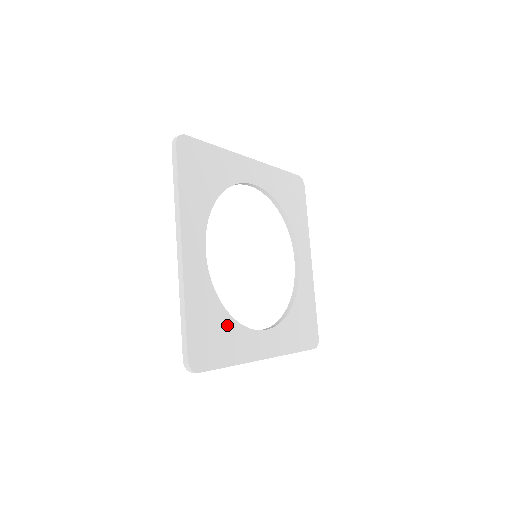
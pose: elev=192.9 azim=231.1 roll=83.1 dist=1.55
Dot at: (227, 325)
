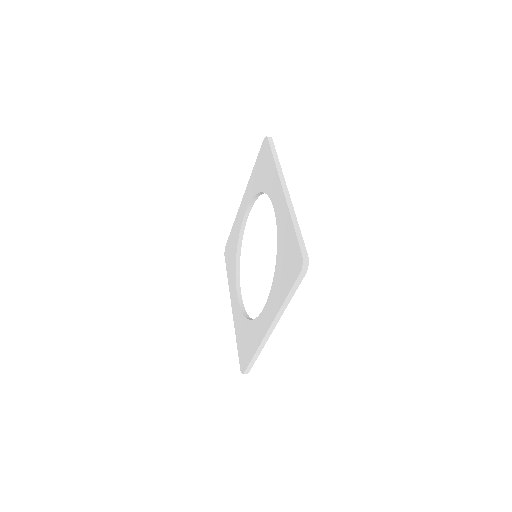
Dot at: occluded
